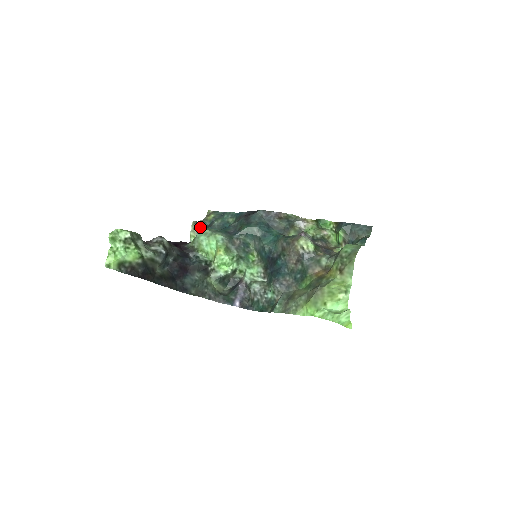
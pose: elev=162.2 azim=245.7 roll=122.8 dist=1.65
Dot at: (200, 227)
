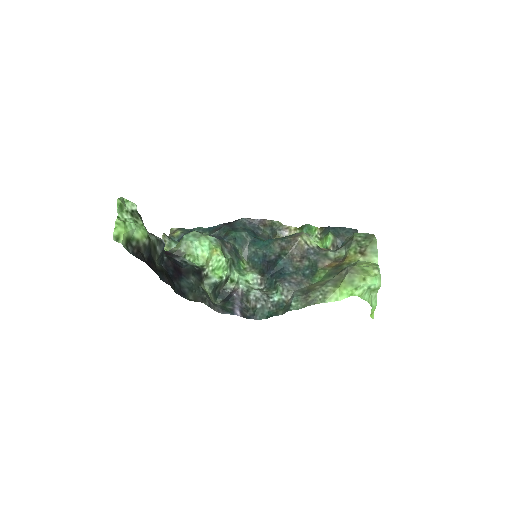
Dot at: occluded
